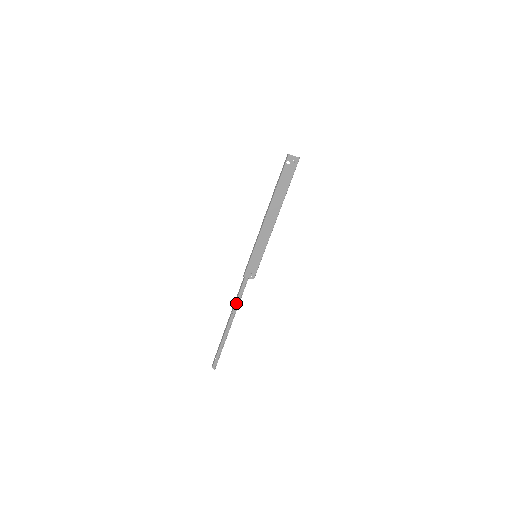
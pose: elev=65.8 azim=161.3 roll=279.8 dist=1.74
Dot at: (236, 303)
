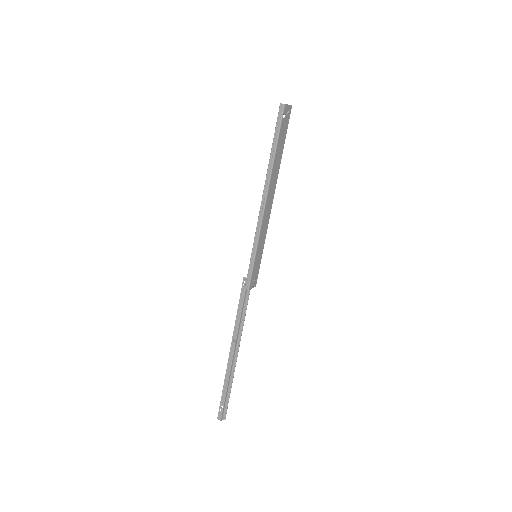
Dot at: (239, 327)
